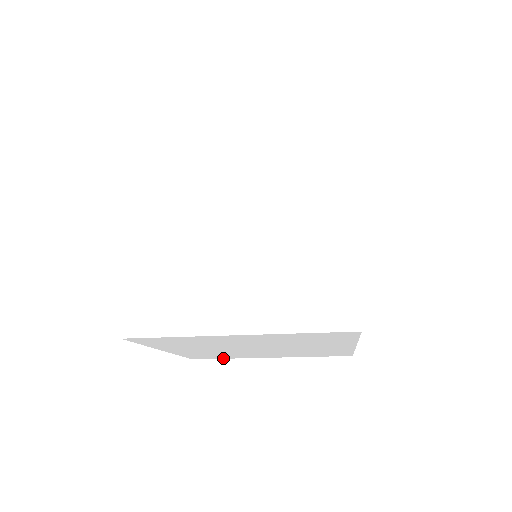
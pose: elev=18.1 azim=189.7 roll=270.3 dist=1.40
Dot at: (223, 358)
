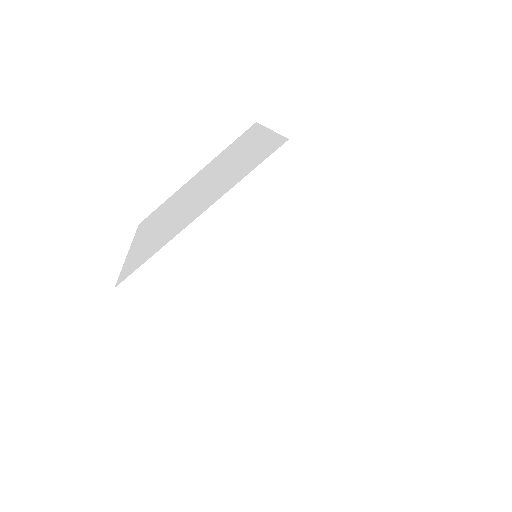
Dot at: occluded
